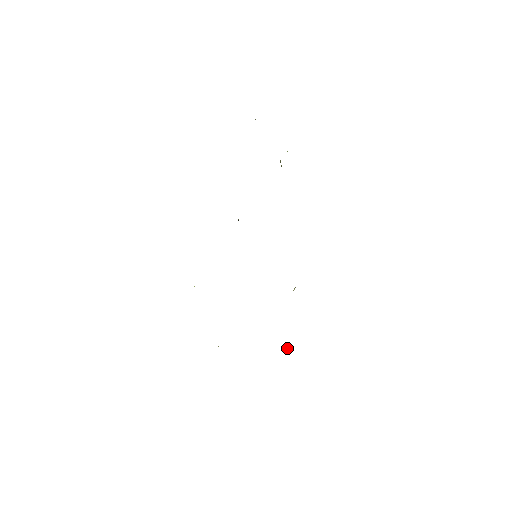
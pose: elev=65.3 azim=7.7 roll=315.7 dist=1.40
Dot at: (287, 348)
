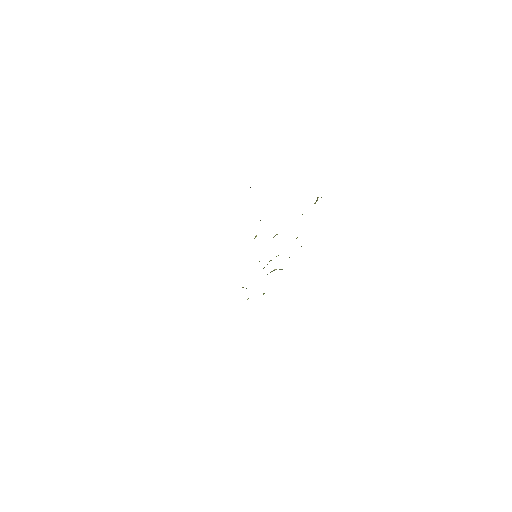
Dot at: (247, 299)
